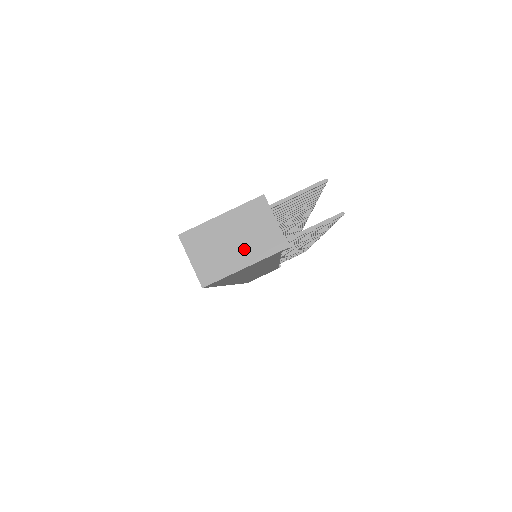
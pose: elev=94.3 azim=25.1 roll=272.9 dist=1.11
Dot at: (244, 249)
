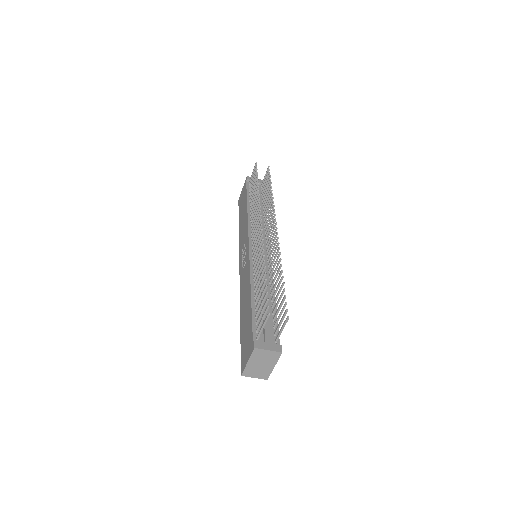
Dot at: (268, 364)
